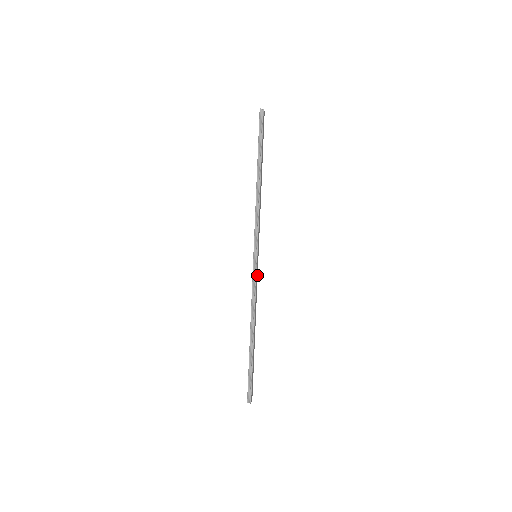
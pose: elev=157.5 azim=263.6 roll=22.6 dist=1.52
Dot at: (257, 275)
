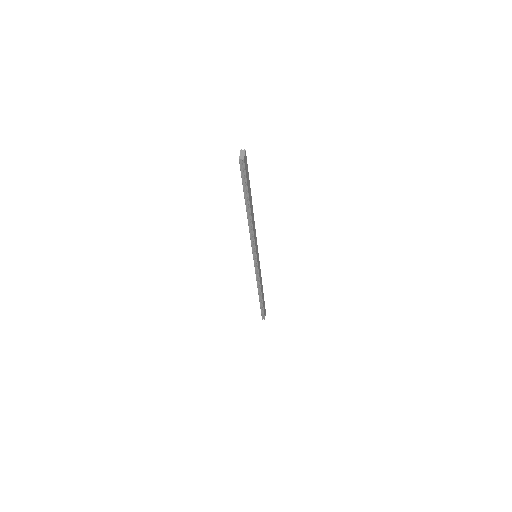
Dot at: (259, 263)
